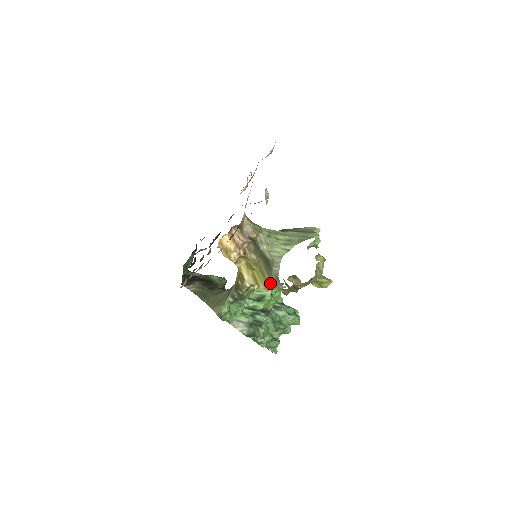
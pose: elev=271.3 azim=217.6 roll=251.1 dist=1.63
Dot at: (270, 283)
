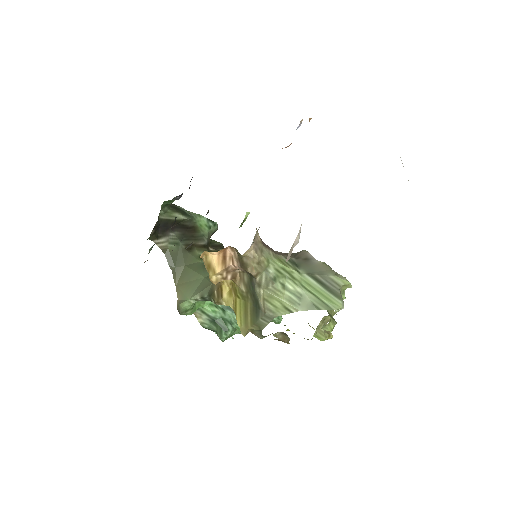
Dot at: (249, 329)
